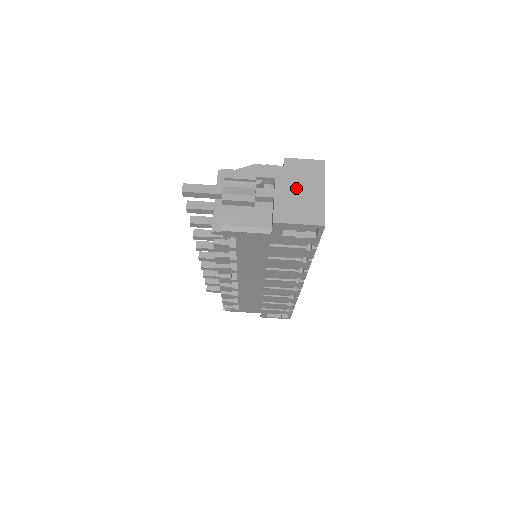
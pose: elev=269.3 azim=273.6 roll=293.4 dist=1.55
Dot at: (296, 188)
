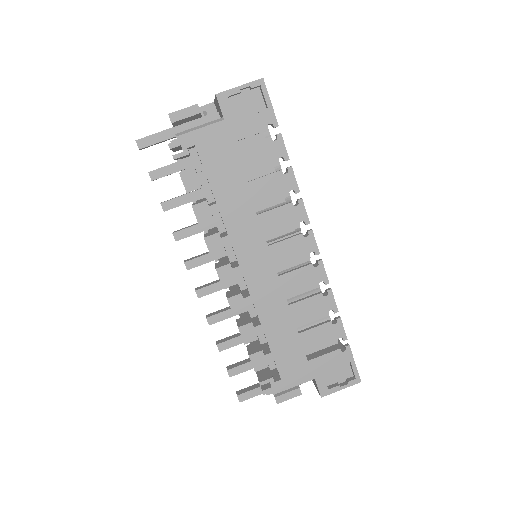
Dot at: occluded
